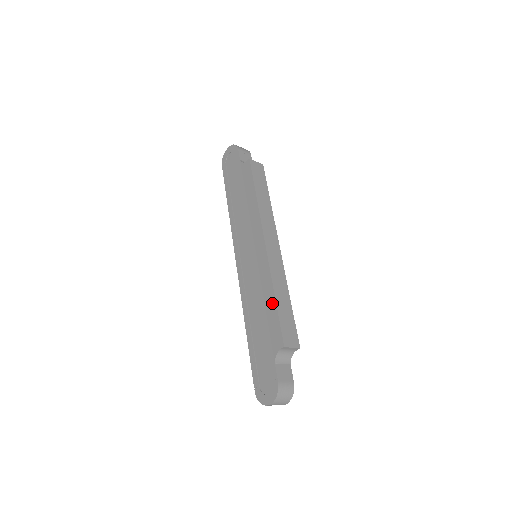
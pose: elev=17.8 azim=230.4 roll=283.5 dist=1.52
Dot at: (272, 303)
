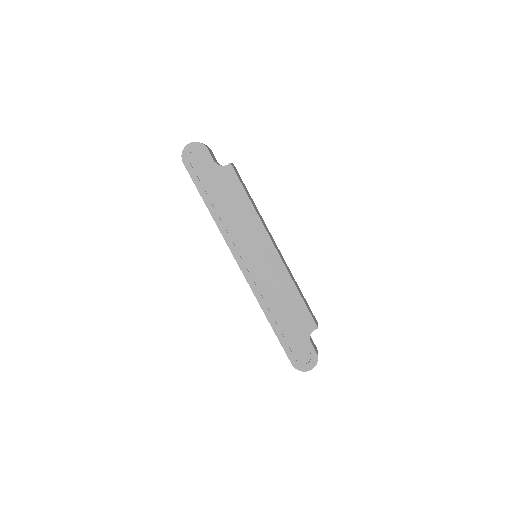
Dot at: (297, 297)
